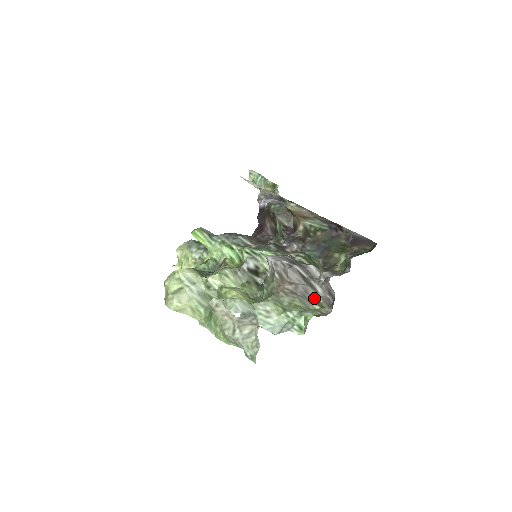
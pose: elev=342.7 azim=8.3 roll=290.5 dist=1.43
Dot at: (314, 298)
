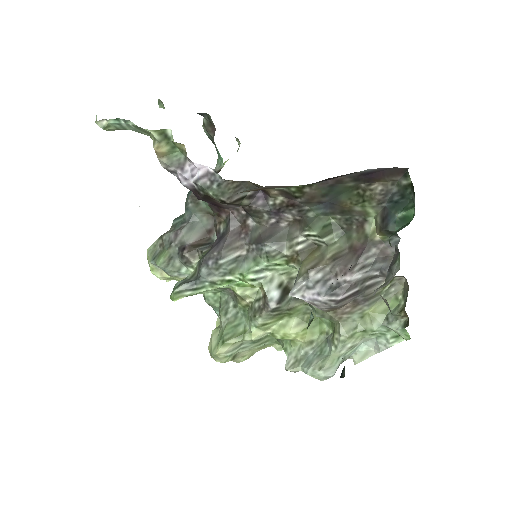
Dot at: occluded
